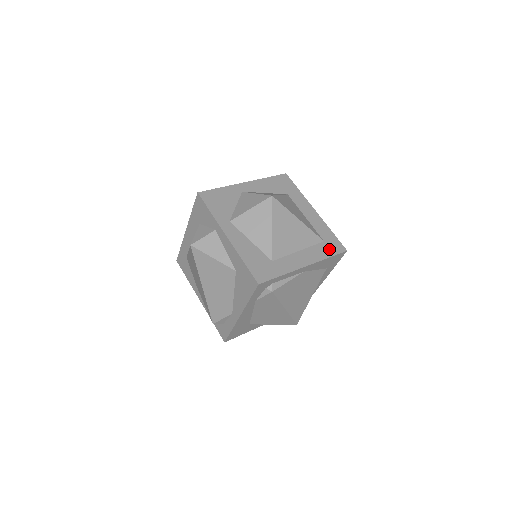
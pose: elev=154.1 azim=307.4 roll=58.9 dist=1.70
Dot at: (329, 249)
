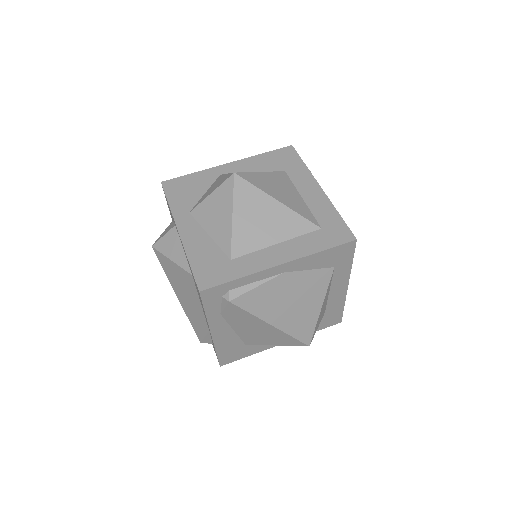
Dot at: (326, 239)
